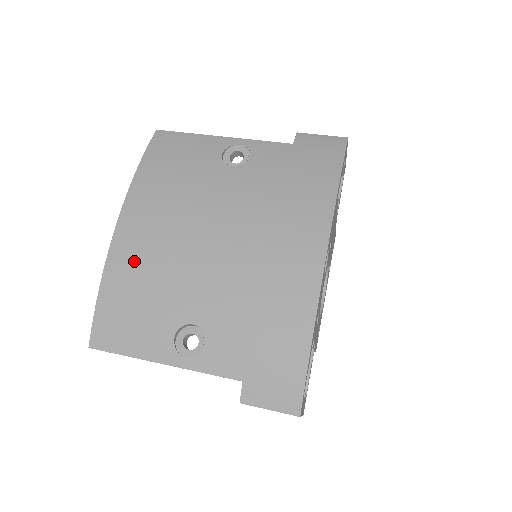
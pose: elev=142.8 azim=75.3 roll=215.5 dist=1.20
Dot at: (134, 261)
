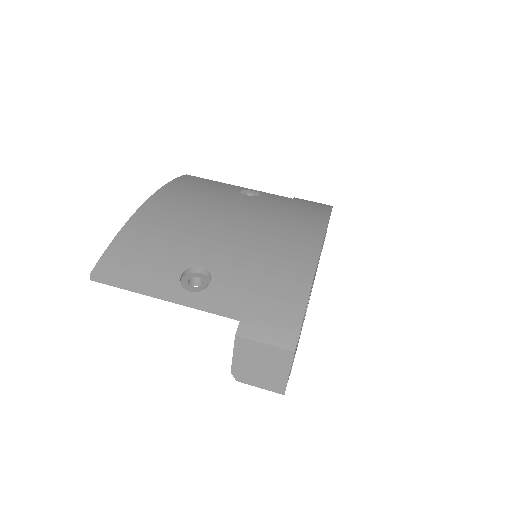
Dot at: (157, 221)
